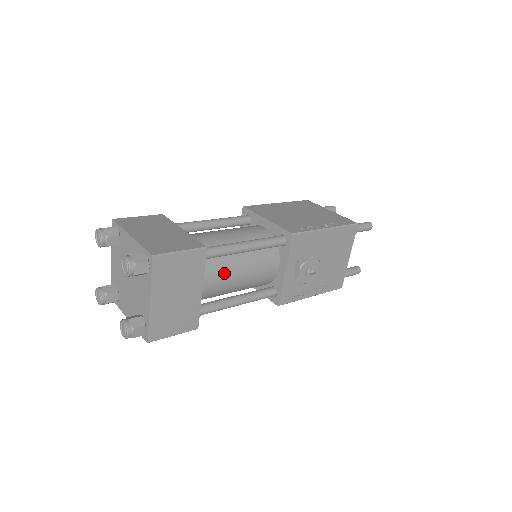
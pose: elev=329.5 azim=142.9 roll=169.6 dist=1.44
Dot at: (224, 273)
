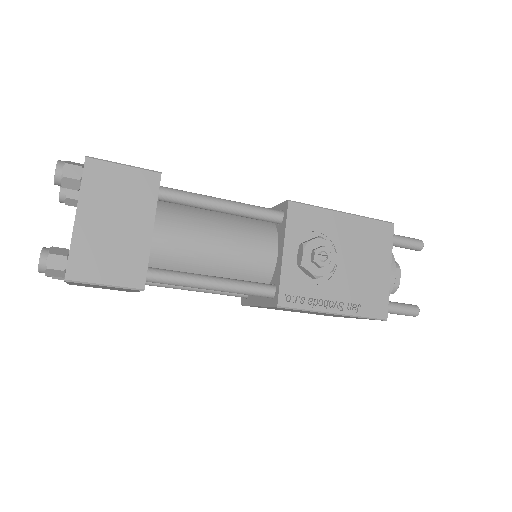
Dot at: (192, 231)
